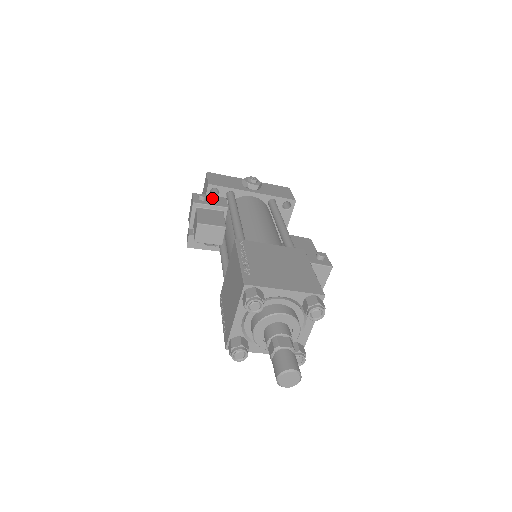
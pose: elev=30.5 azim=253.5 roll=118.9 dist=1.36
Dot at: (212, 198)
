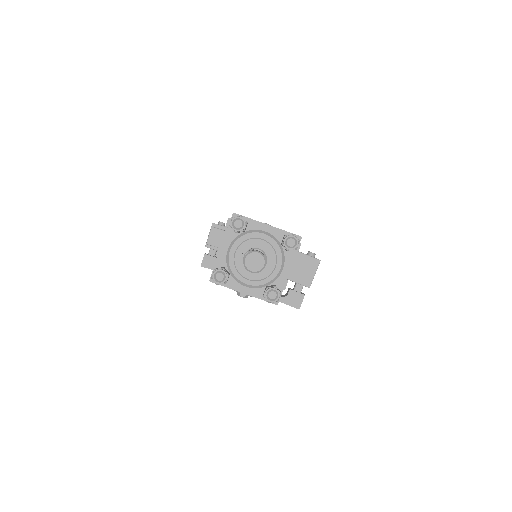
Dot at: occluded
